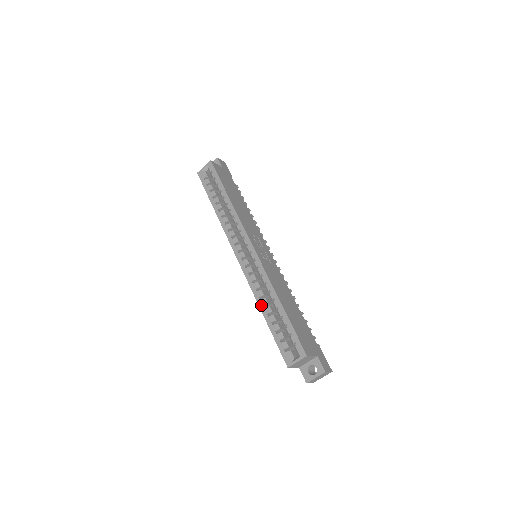
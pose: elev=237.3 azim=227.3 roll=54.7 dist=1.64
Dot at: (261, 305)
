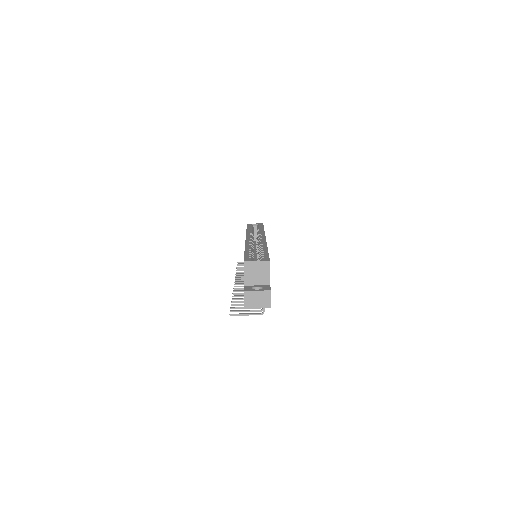
Dot at: (248, 247)
